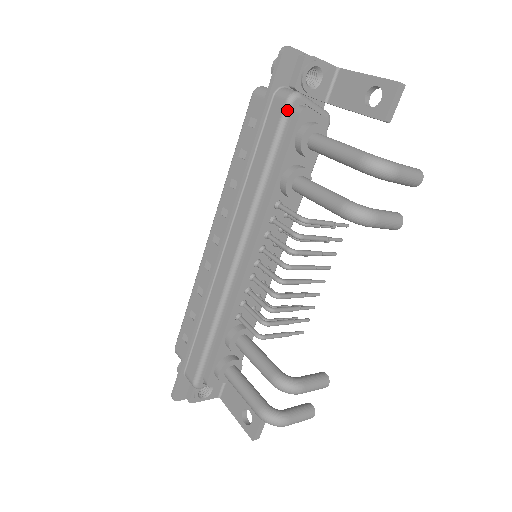
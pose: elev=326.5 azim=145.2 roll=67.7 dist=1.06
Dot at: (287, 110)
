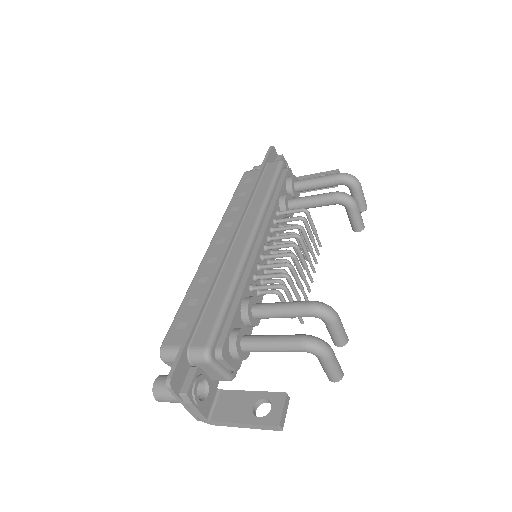
Dot at: (281, 164)
